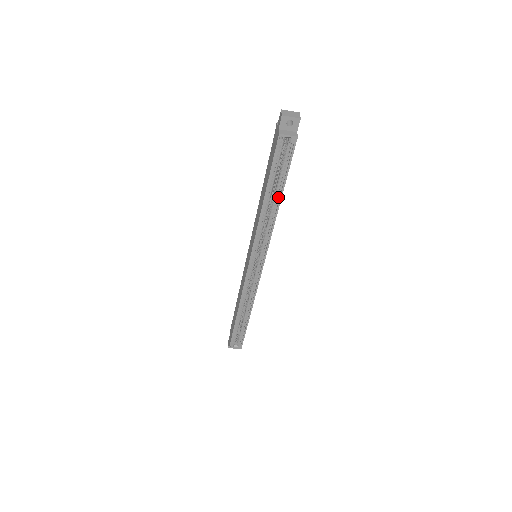
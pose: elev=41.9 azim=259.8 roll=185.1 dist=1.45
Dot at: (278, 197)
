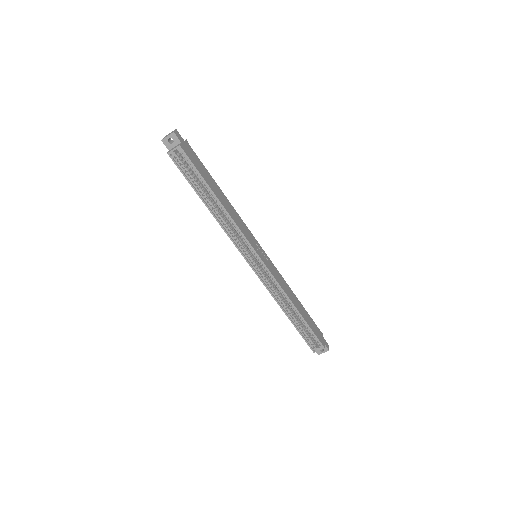
Dot at: (214, 197)
